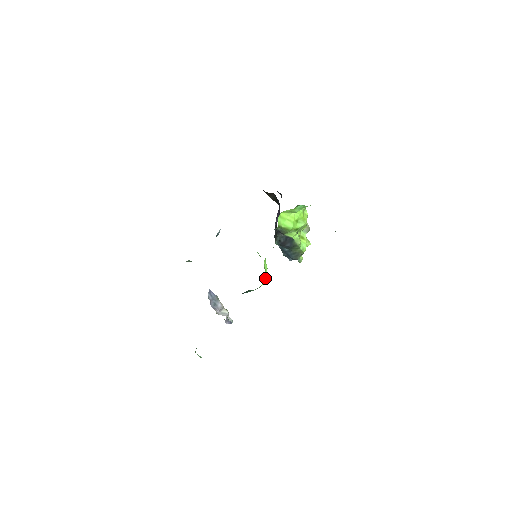
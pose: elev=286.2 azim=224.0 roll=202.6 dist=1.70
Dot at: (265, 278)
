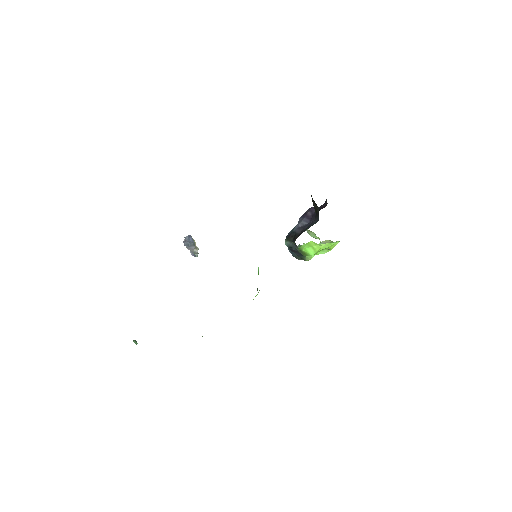
Dot at: occluded
